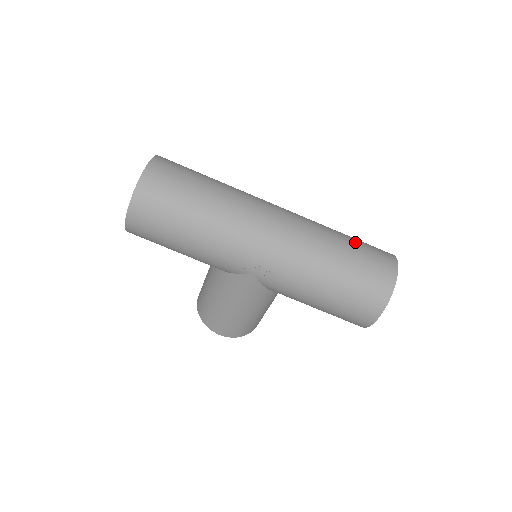
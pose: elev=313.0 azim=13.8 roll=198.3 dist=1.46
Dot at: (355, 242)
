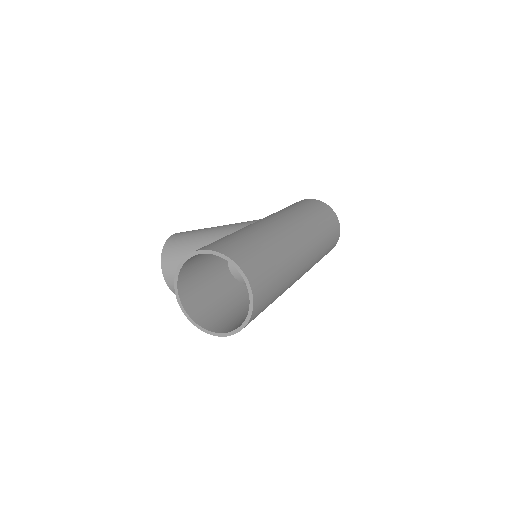
Dot at: (326, 223)
